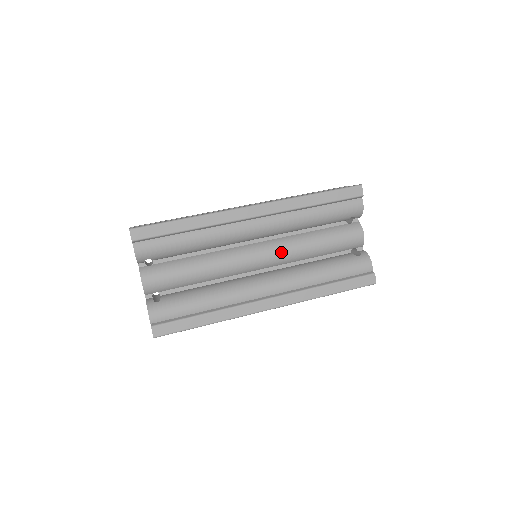
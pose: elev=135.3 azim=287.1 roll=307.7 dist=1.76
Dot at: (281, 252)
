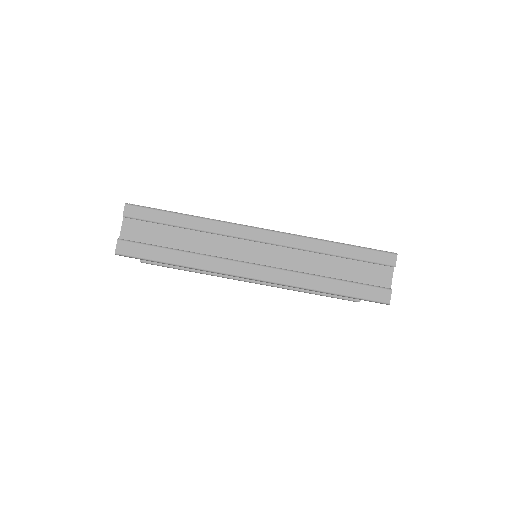
Dot at: occluded
